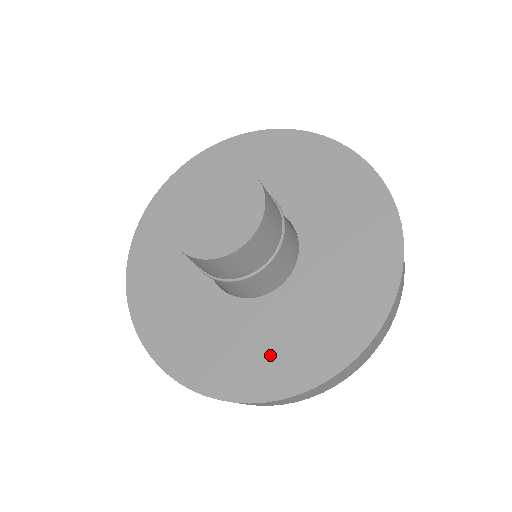
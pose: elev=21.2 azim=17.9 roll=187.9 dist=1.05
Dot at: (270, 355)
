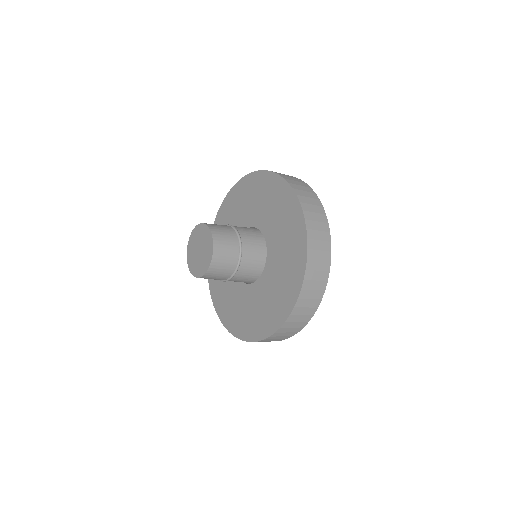
Dot at: (263, 313)
